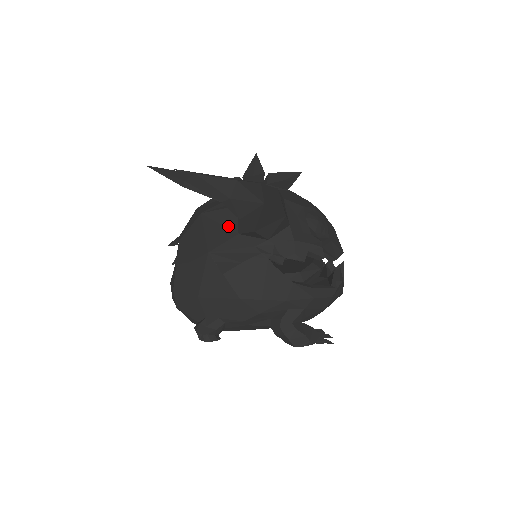
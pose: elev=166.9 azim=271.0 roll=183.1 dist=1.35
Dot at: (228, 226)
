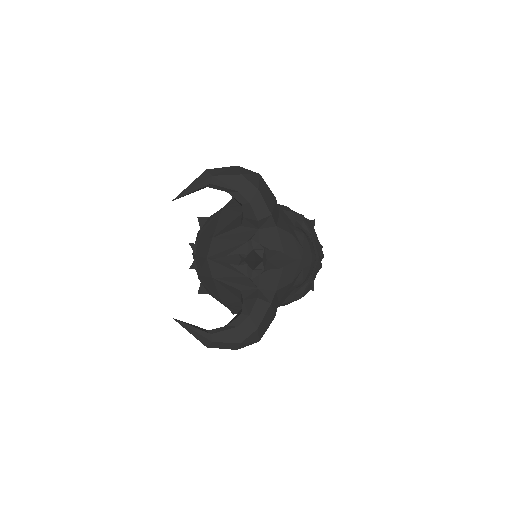
Dot at: (235, 295)
